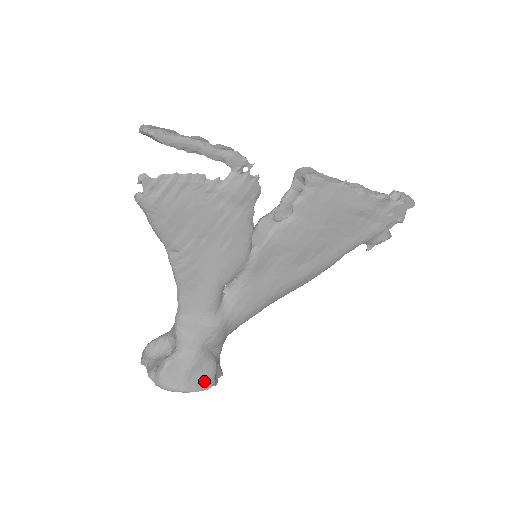
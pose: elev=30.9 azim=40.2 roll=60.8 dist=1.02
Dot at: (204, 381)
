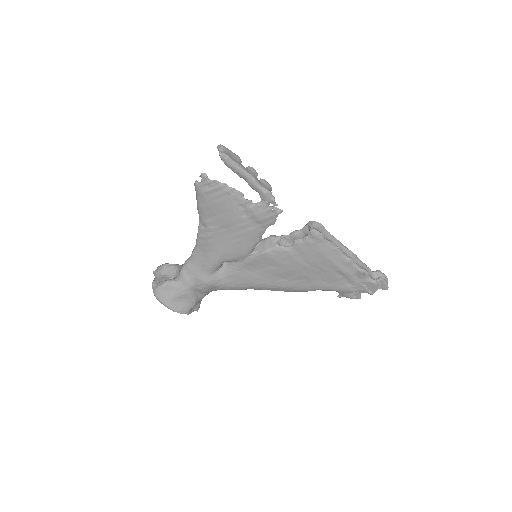
Dot at: (182, 308)
